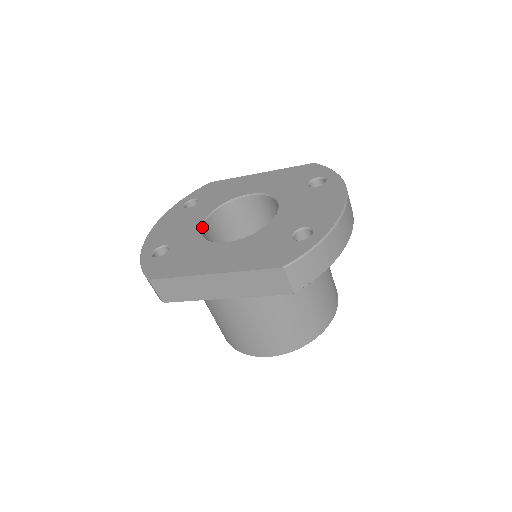
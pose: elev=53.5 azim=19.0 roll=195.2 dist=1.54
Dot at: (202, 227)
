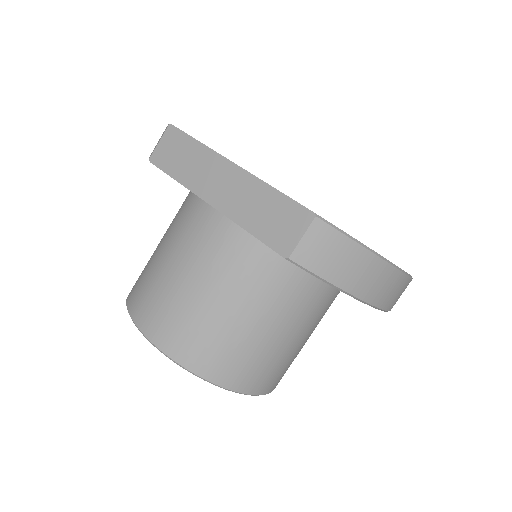
Dot at: occluded
